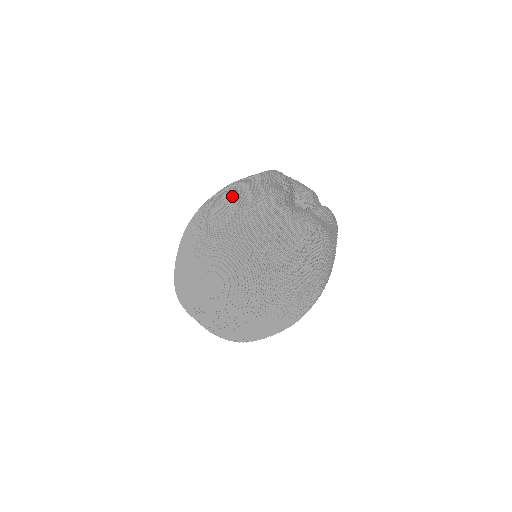
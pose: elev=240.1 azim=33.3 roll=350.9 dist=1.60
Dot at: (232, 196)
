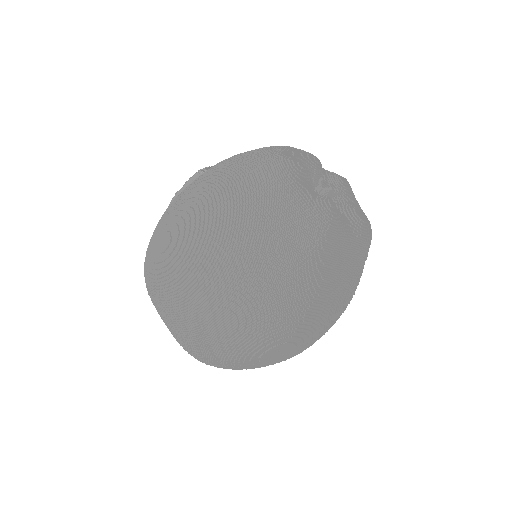
Dot at: (268, 239)
